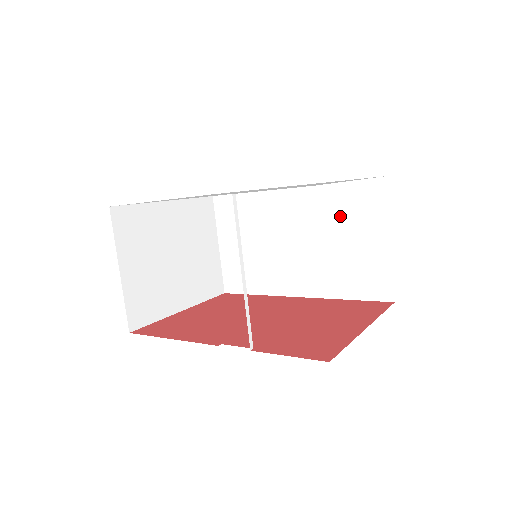
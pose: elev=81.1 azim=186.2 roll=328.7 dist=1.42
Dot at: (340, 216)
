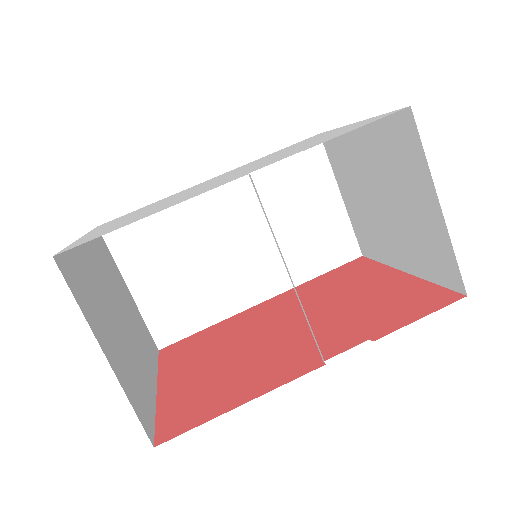
Dot at: (284, 191)
